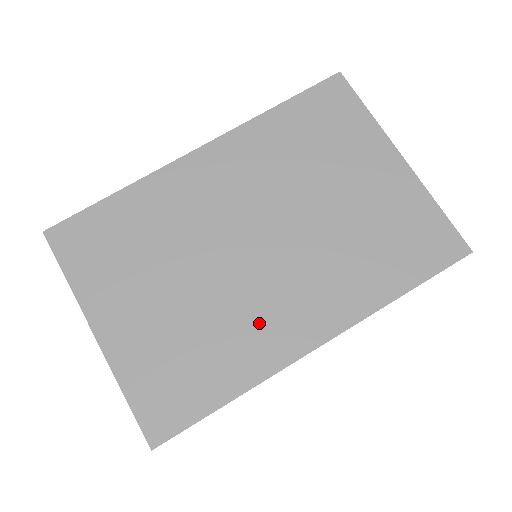
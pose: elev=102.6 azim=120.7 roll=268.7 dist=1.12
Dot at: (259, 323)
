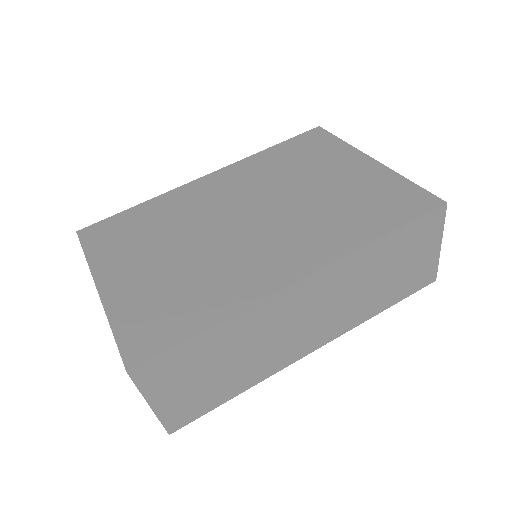
Dot at: (246, 268)
